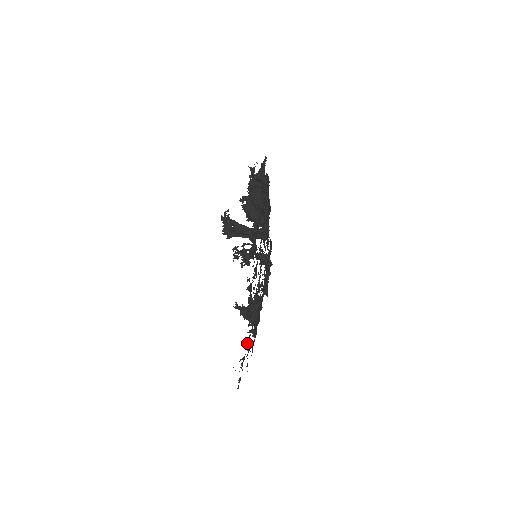
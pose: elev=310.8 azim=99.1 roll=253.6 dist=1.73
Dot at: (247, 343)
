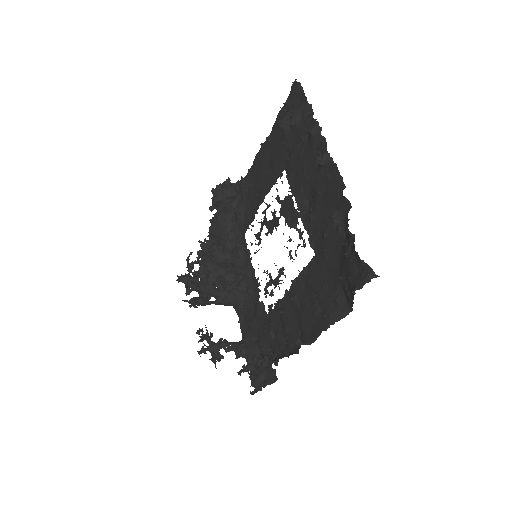
Dot at: (337, 210)
